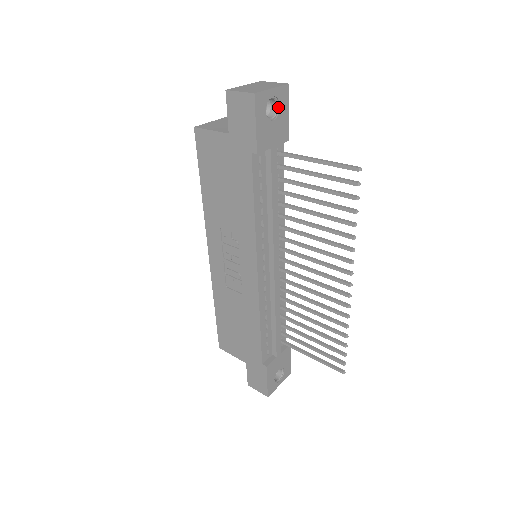
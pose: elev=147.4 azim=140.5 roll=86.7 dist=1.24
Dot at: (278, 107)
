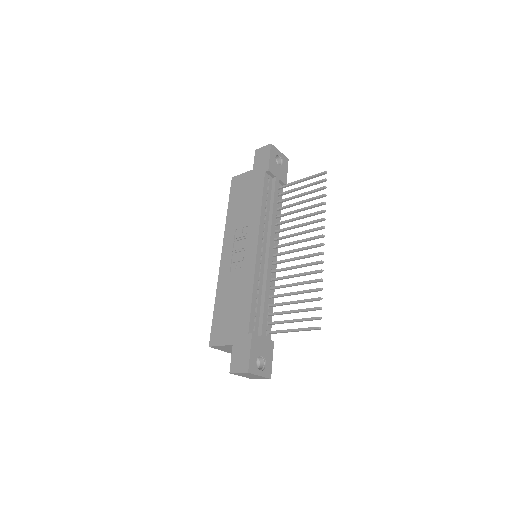
Dot at: (282, 163)
